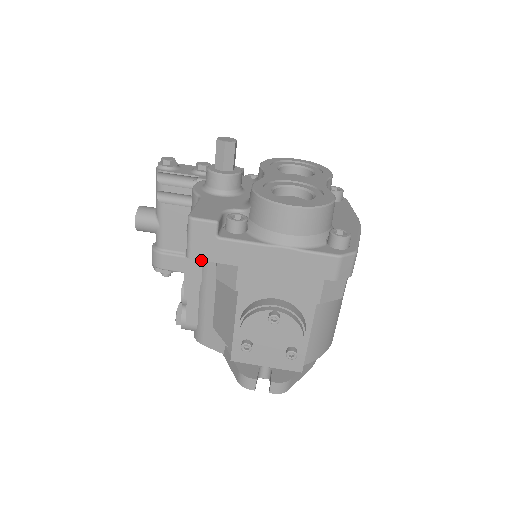
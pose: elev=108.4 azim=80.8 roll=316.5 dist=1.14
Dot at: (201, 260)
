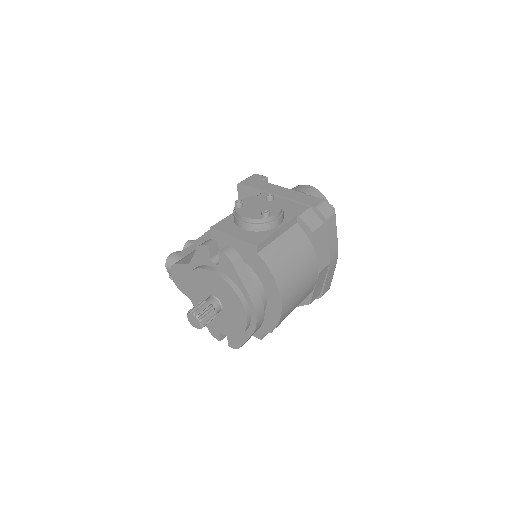
Dot at: (245, 185)
